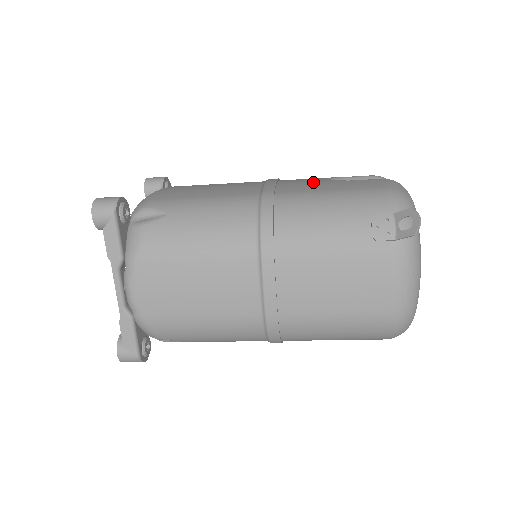
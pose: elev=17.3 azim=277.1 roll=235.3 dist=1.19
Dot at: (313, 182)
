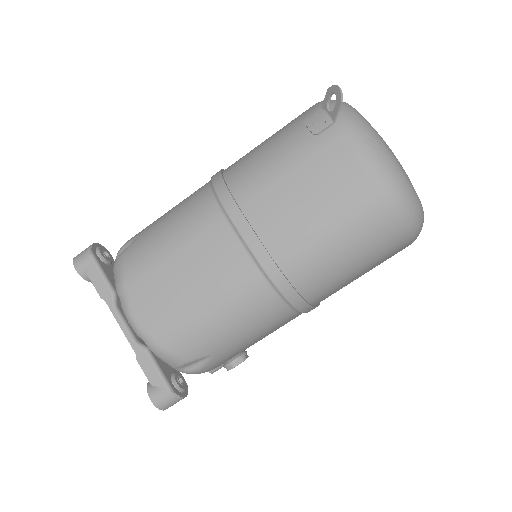
Dot at: occluded
